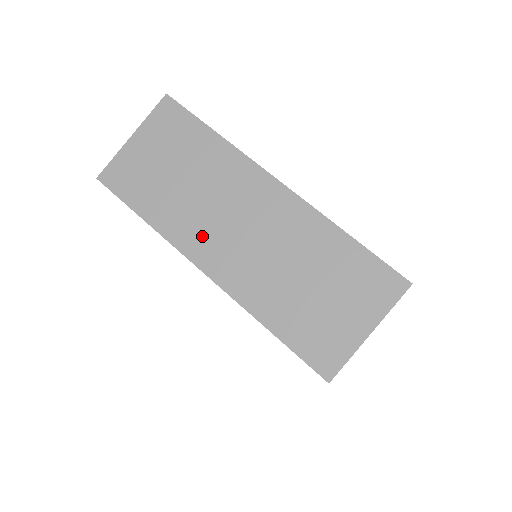
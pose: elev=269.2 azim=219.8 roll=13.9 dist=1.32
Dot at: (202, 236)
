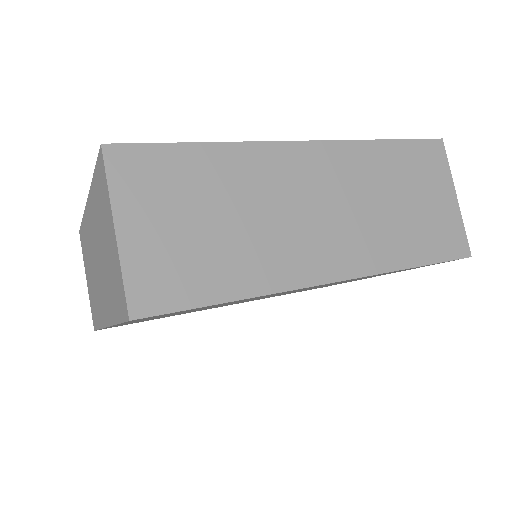
Dot at: (301, 253)
